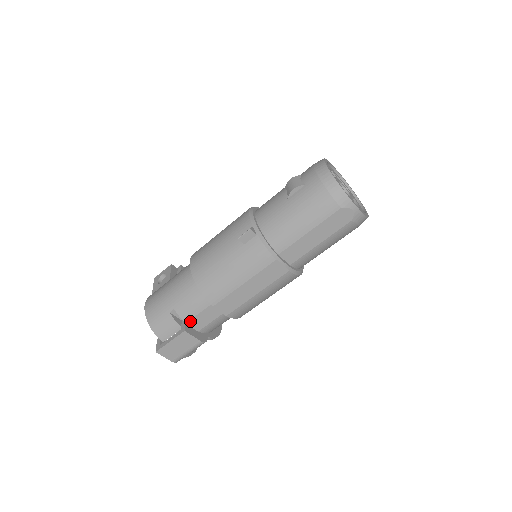
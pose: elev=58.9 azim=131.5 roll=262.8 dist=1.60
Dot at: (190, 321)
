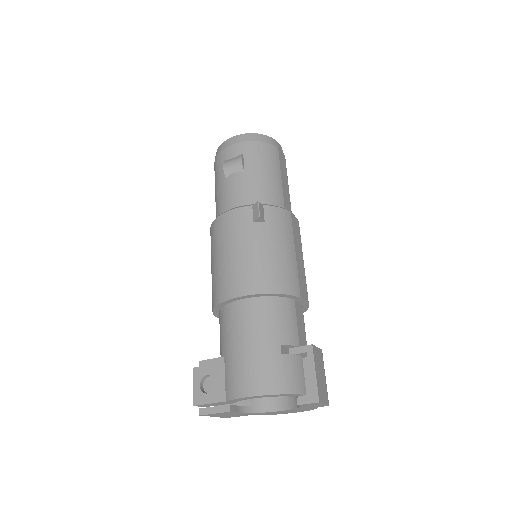
Dot at: (299, 341)
